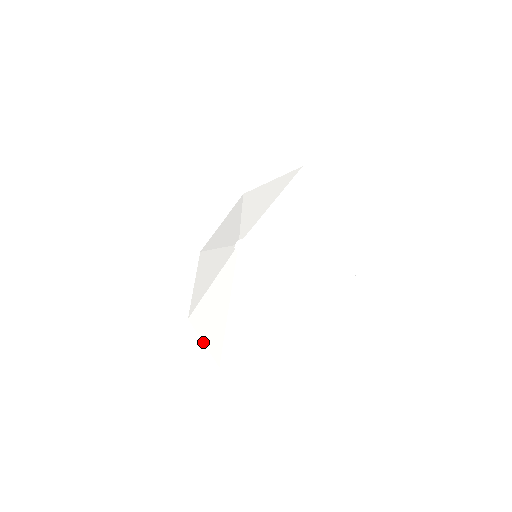
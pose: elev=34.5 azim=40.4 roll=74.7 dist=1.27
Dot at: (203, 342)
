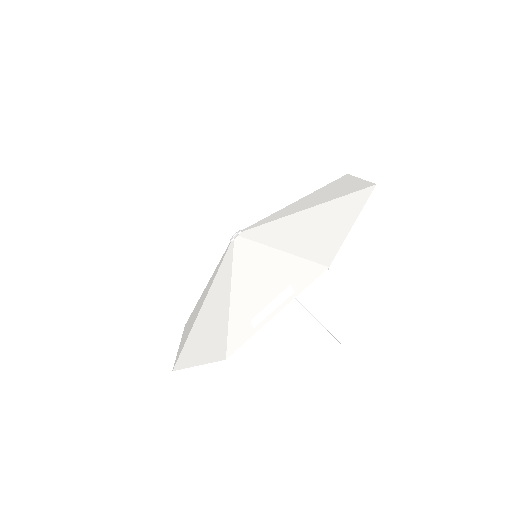
Dot at: (179, 346)
